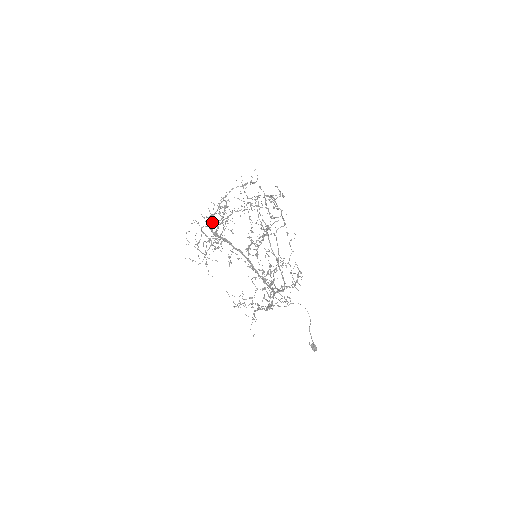
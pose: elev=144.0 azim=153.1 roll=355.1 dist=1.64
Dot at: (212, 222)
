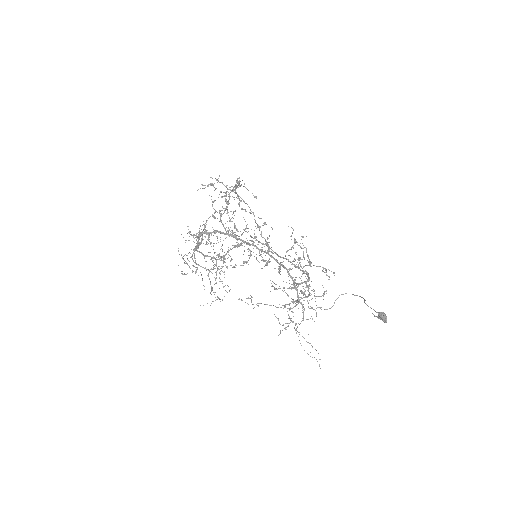
Dot at: (188, 232)
